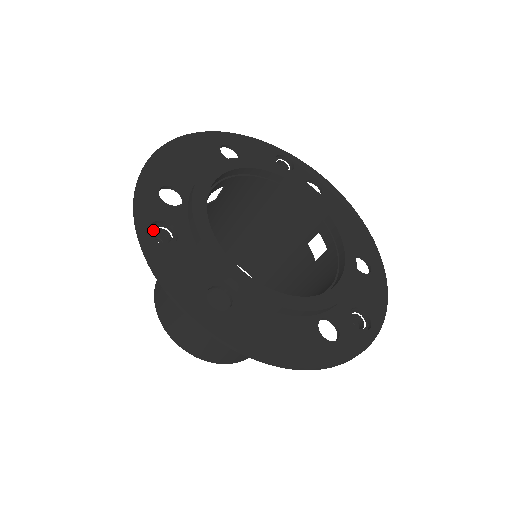
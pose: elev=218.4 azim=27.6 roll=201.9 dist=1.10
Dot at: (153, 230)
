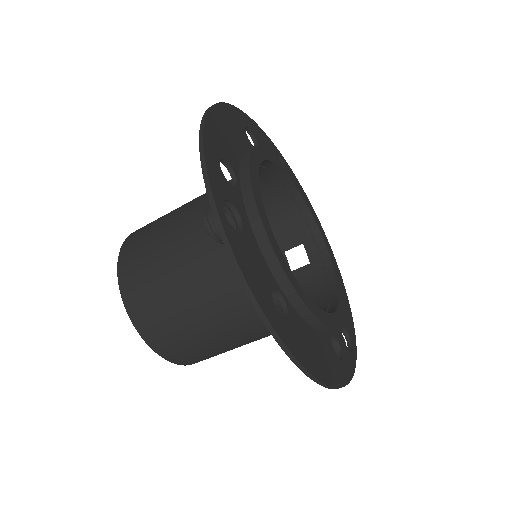
Dot at: occluded
